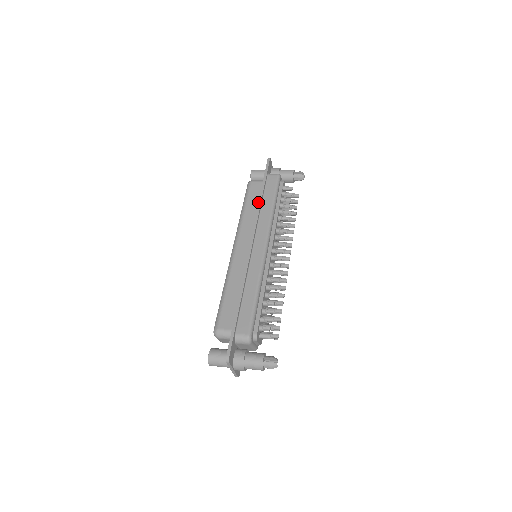
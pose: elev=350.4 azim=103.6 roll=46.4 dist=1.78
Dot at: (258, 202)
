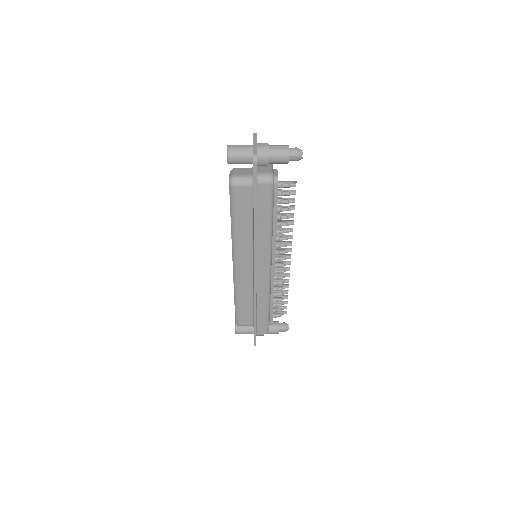
Dot at: occluded
